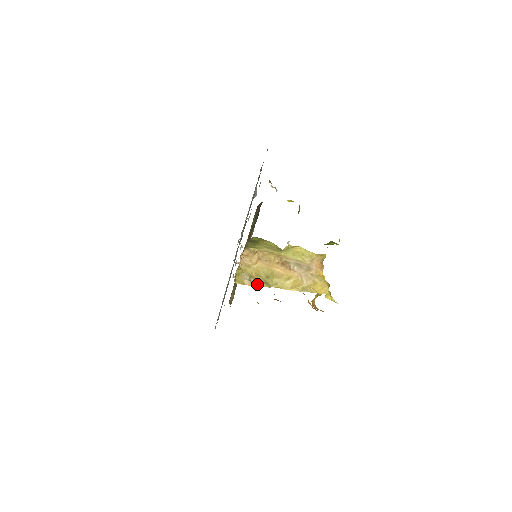
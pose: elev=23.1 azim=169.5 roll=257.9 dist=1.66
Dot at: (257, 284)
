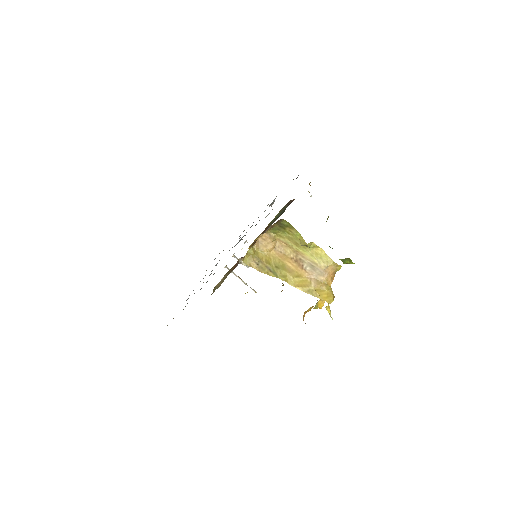
Dot at: (264, 270)
